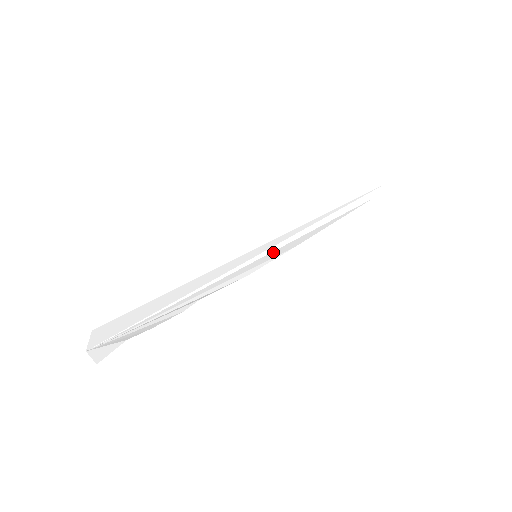
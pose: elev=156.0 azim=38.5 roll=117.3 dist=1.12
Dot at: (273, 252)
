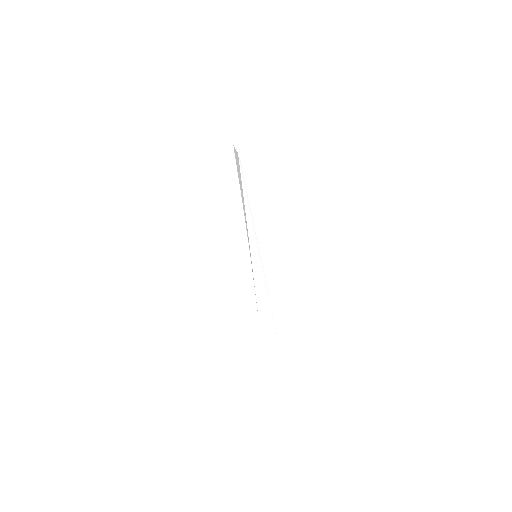
Dot at: occluded
